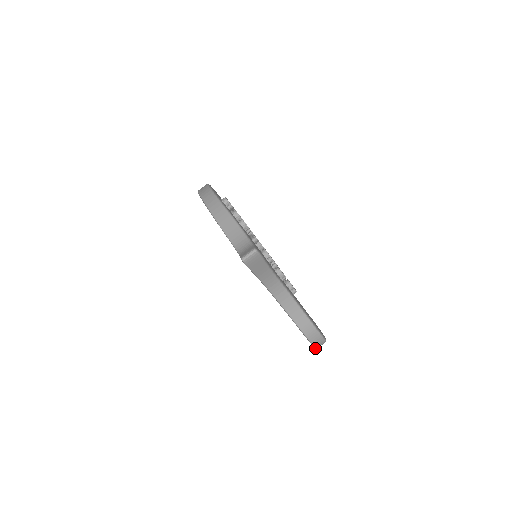
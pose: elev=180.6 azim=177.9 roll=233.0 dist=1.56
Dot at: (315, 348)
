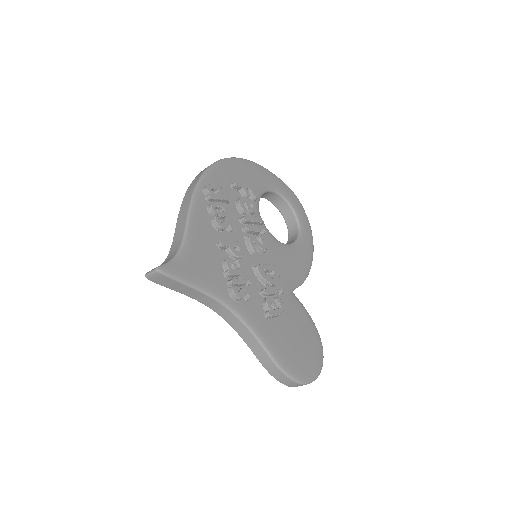
Dot at: (291, 386)
